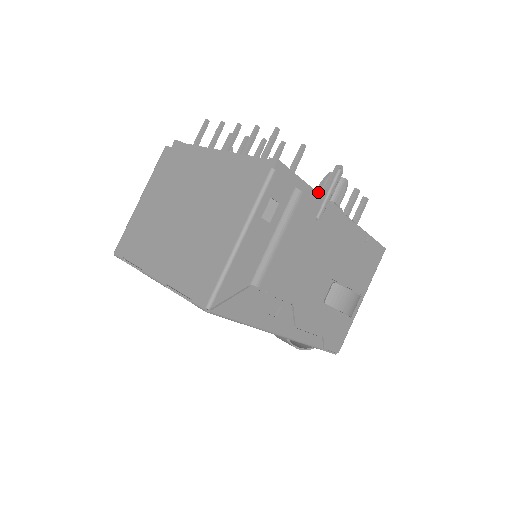
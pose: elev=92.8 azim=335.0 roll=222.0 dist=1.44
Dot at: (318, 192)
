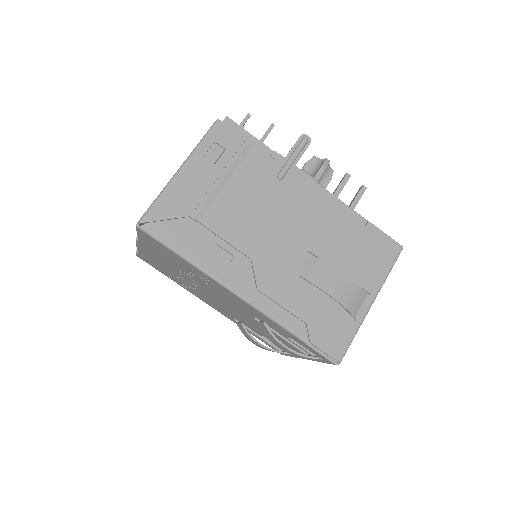
Dot at: (279, 154)
